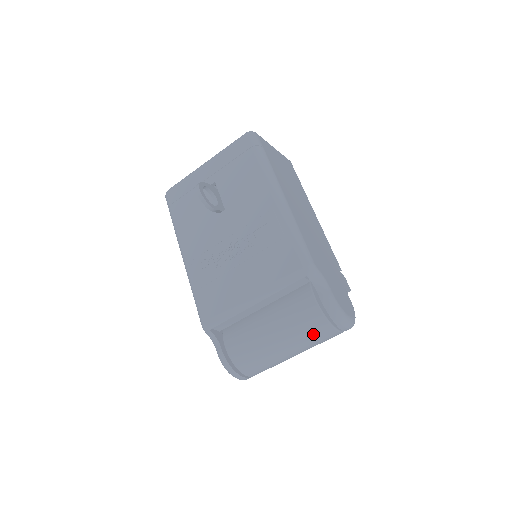
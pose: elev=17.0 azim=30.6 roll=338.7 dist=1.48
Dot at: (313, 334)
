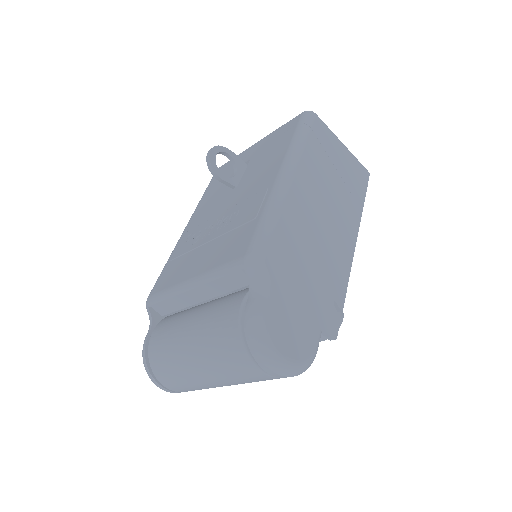
Dot at: (224, 354)
